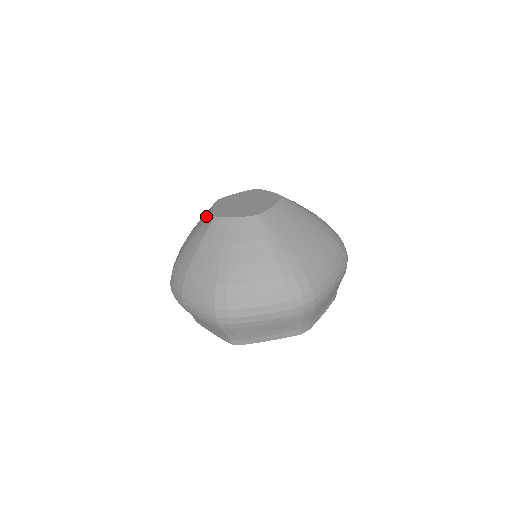
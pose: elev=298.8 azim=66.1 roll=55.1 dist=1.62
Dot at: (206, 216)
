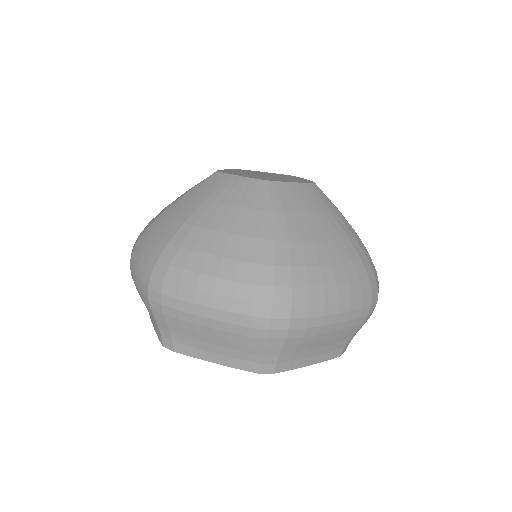
Dot at: occluded
